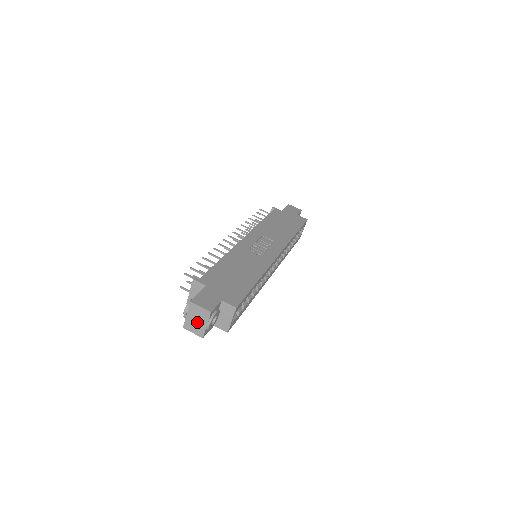
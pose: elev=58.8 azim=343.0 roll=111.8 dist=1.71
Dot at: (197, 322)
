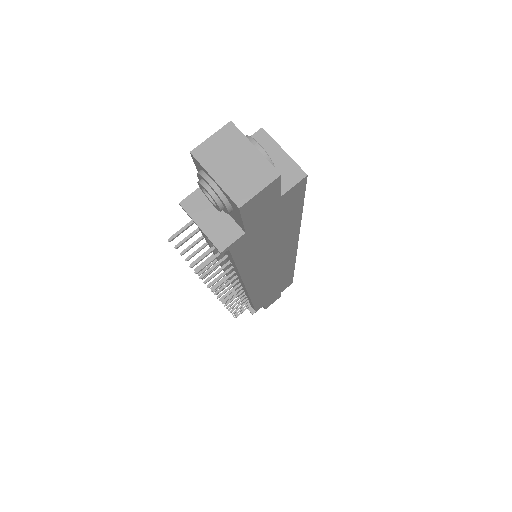
Dot at: (239, 165)
